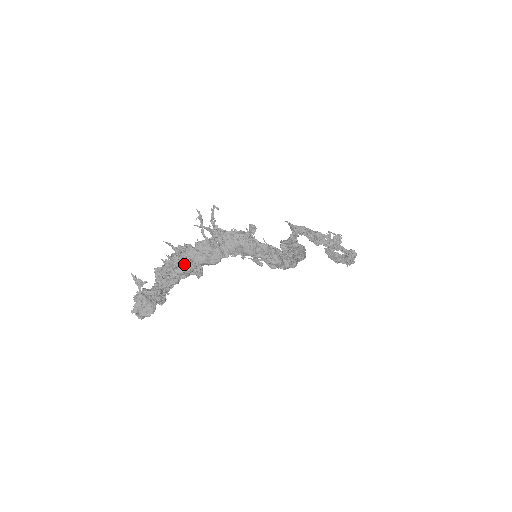
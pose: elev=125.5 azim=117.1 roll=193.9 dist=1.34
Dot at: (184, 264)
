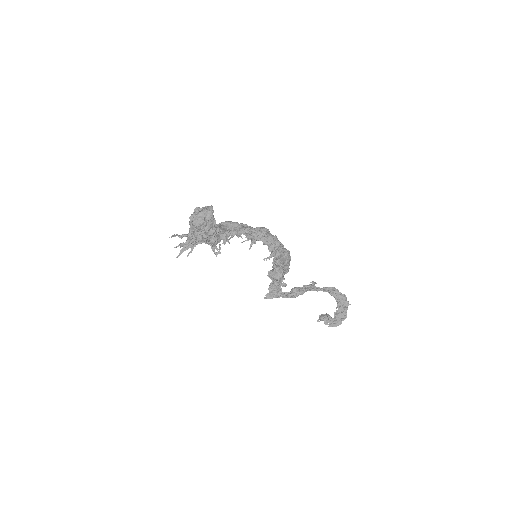
Dot at: occluded
